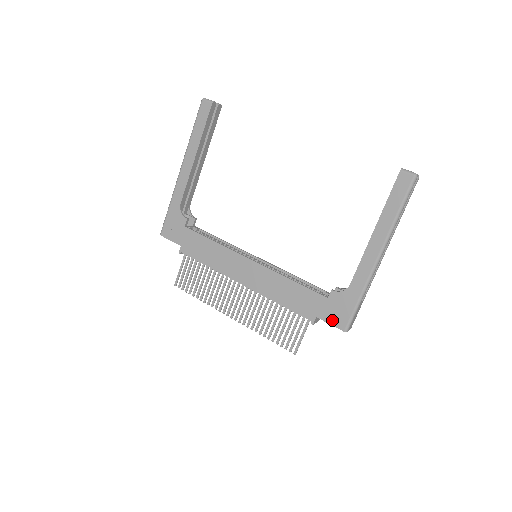
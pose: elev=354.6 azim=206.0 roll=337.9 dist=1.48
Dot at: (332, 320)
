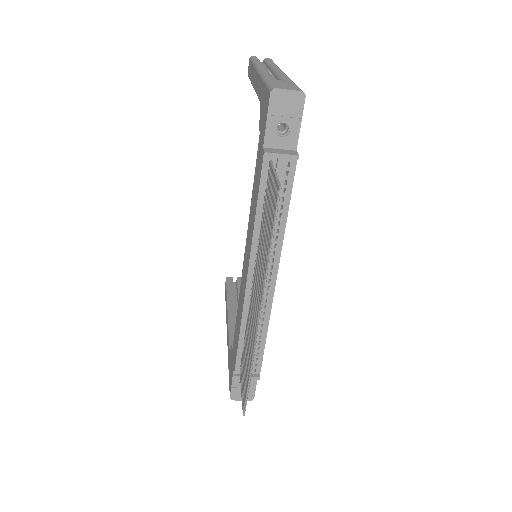
Dot at: (265, 119)
